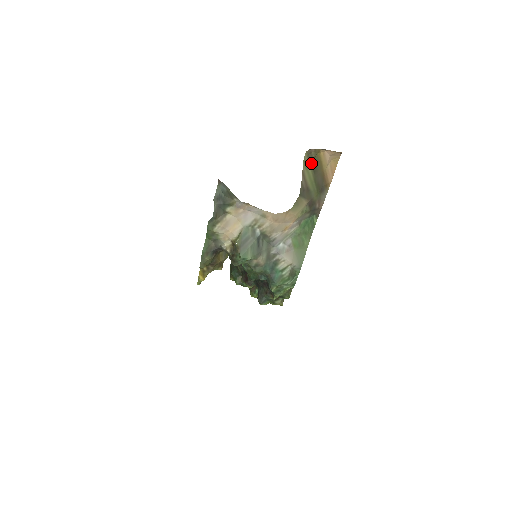
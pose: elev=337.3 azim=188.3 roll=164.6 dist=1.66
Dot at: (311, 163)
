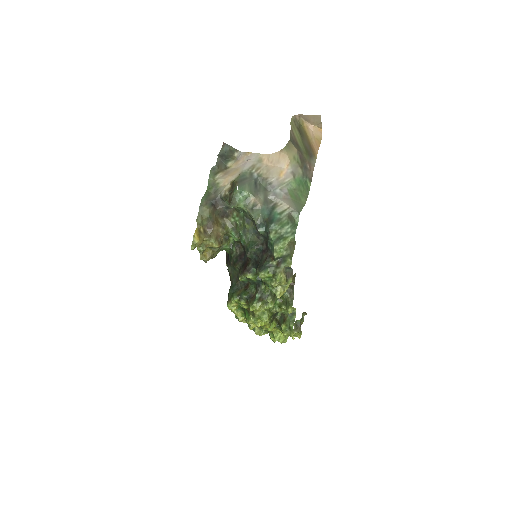
Dot at: (297, 128)
